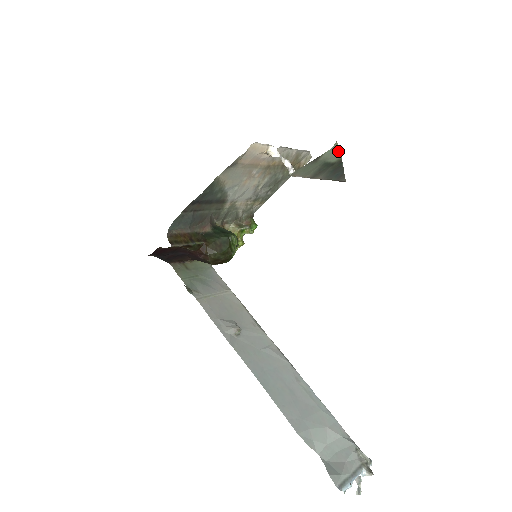
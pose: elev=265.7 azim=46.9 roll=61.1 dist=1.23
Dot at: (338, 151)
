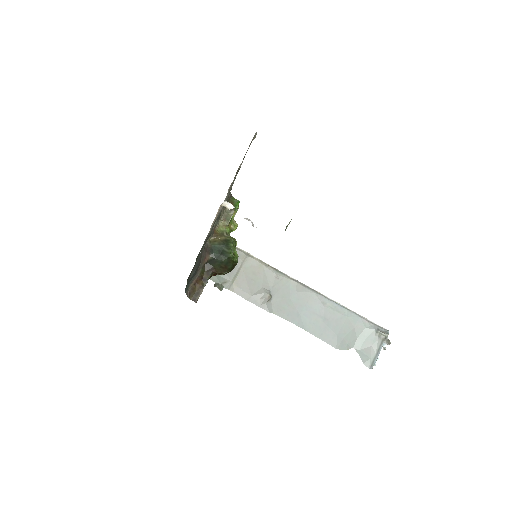
Dot at: occluded
